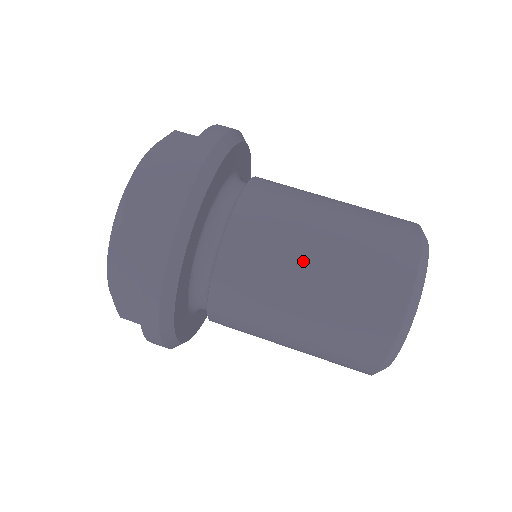
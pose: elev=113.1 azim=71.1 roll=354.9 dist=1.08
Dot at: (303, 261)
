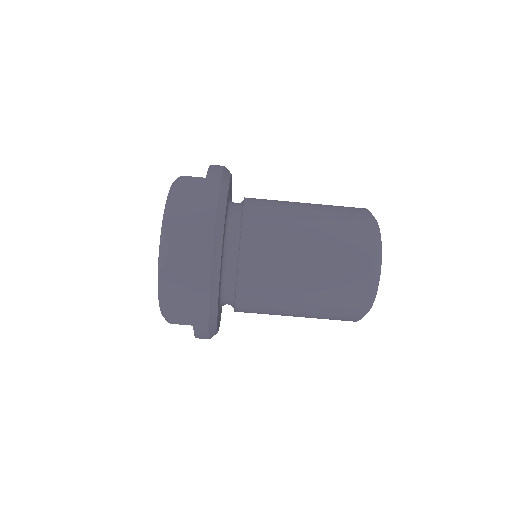
Dot at: (292, 308)
